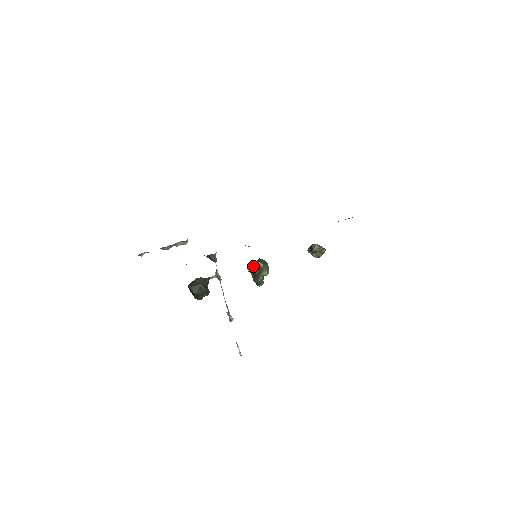
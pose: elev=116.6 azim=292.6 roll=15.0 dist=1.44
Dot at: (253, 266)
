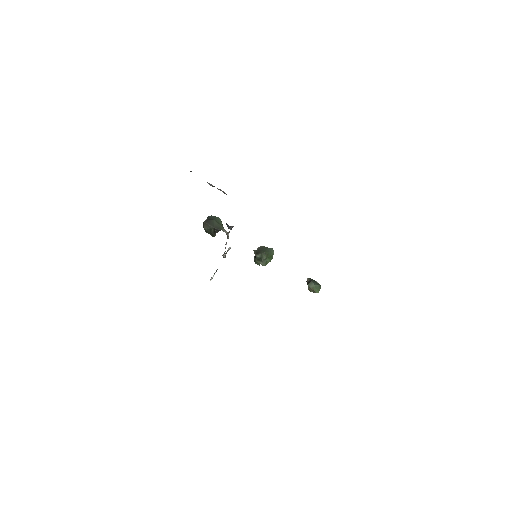
Dot at: (259, 251)
